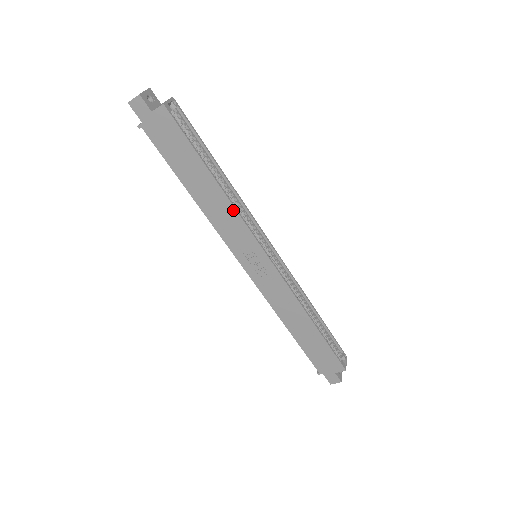
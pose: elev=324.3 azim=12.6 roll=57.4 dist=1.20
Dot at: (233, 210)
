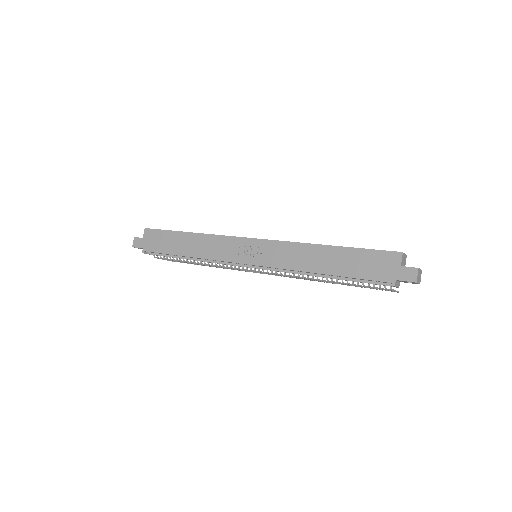
Dot at: (210, 236)
